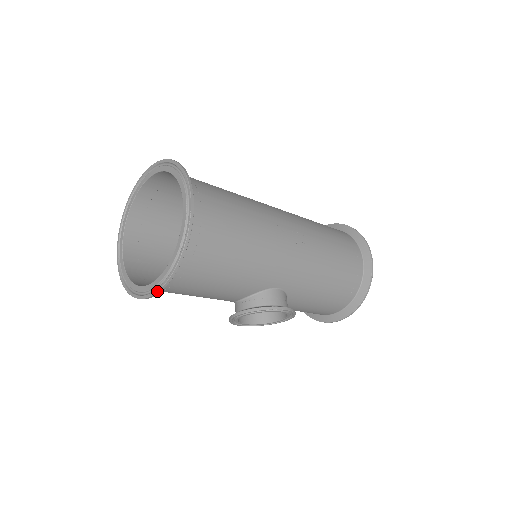
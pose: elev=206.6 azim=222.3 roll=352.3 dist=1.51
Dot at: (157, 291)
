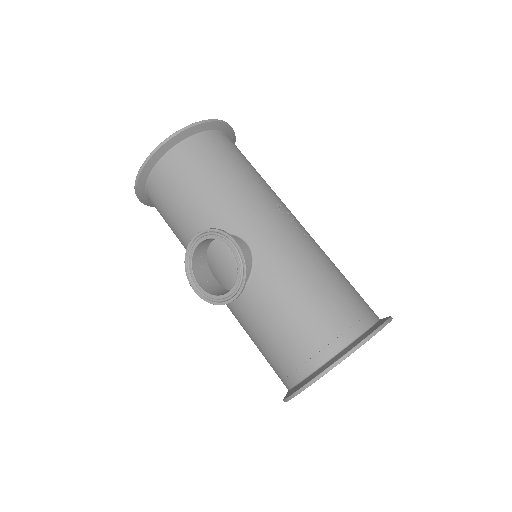
Dot at: (149, 155)
